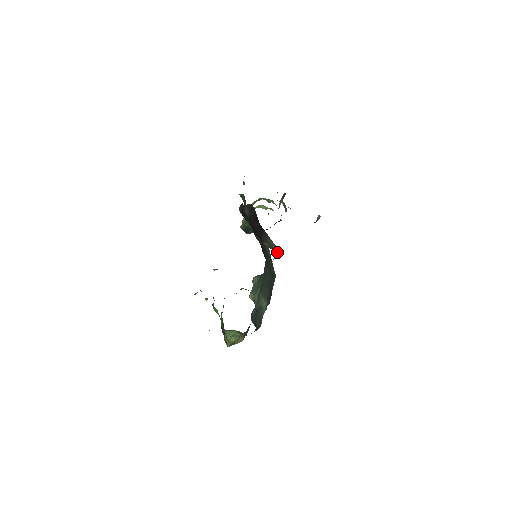
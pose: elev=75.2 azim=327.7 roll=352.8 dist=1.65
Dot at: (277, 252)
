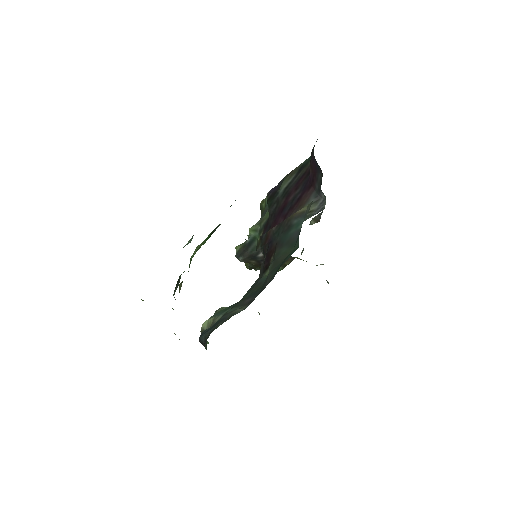
Dot at: (322, 210)
